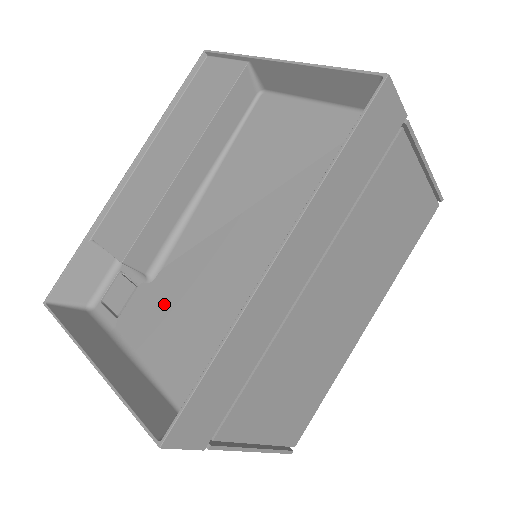
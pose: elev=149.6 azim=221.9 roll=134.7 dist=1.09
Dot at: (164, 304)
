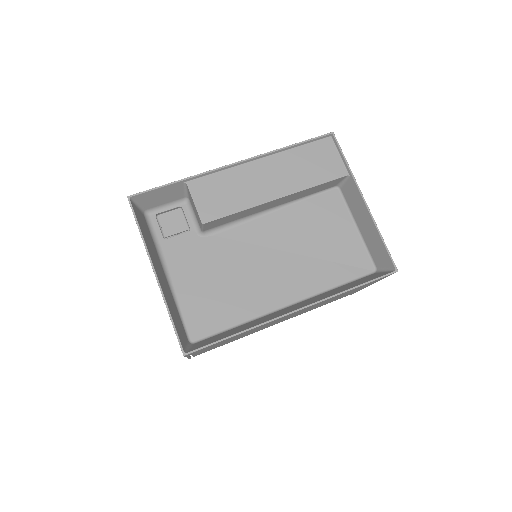
Dot at: (204, 261)
